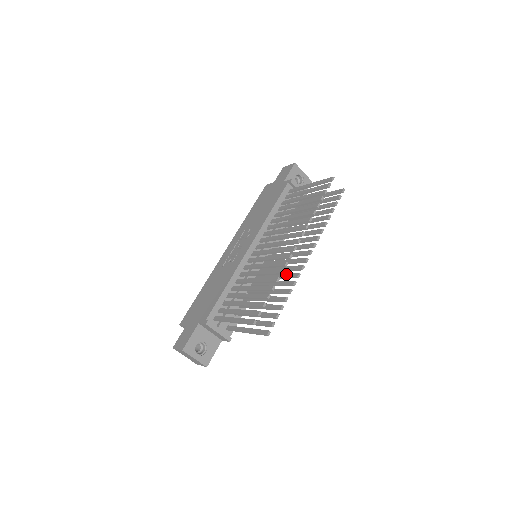
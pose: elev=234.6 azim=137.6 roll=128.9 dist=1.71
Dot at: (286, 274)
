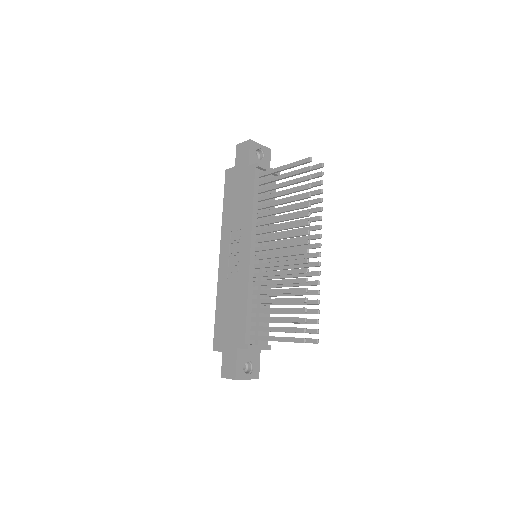
Dot at: occluded
